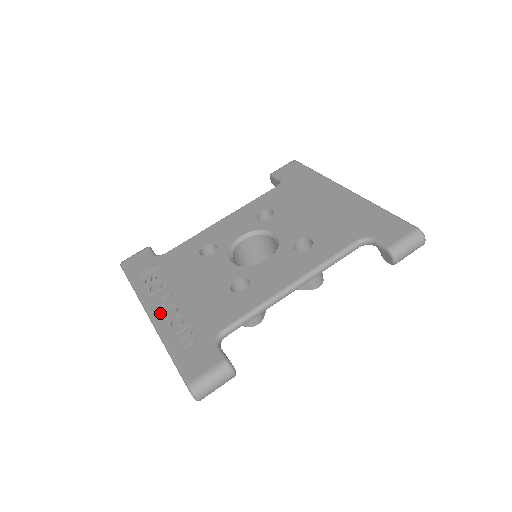
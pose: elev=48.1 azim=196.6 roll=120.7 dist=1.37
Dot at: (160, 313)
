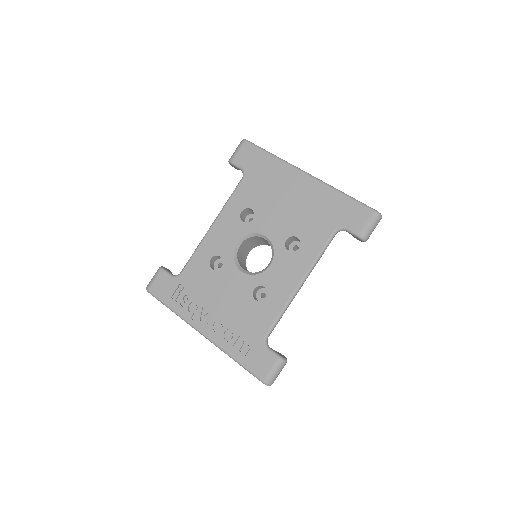
Dot at: (210, 331)
